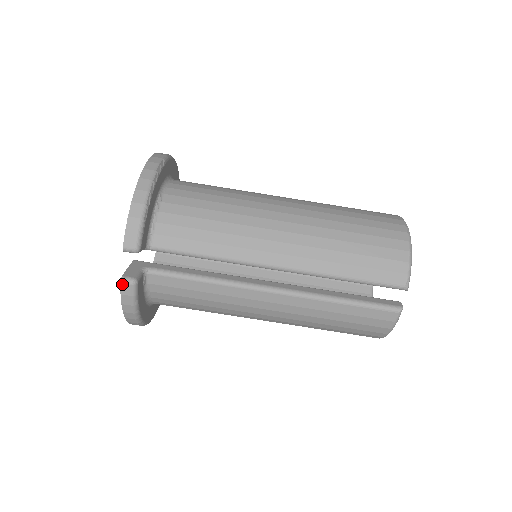
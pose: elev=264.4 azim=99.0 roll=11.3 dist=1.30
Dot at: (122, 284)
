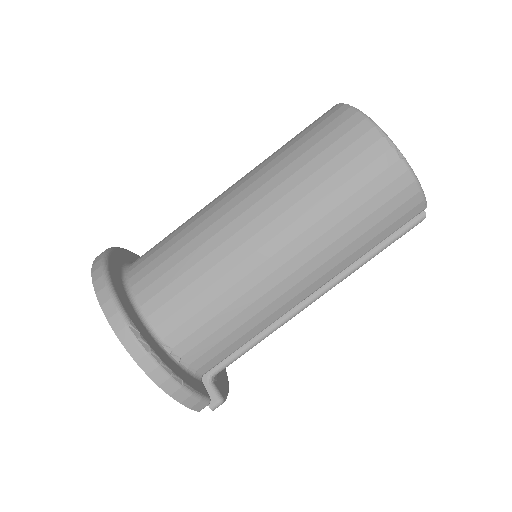
Dot at: occluded
